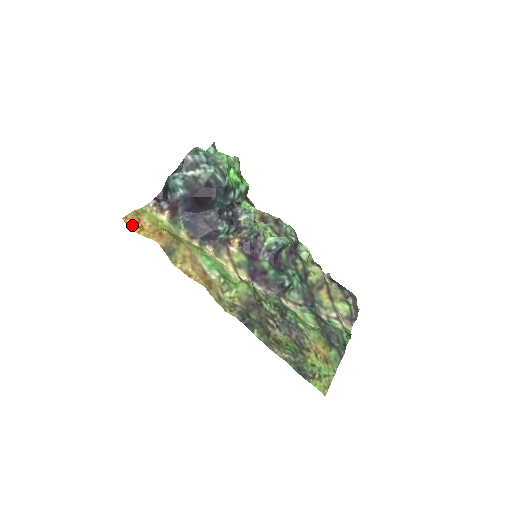
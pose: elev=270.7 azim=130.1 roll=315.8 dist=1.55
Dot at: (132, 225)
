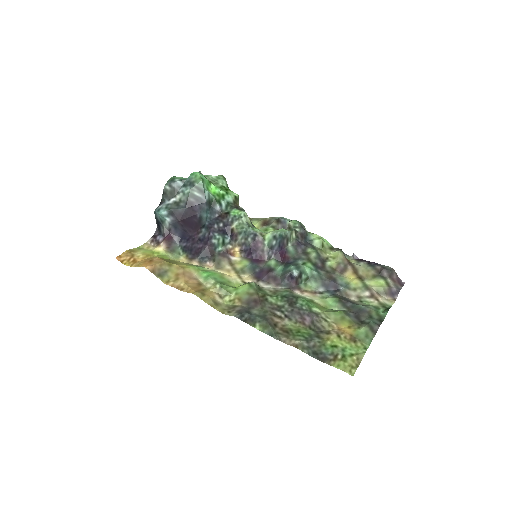
Dot at: (126, 261)
